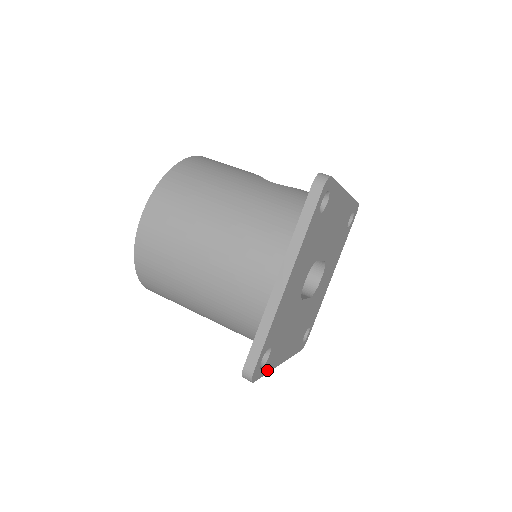
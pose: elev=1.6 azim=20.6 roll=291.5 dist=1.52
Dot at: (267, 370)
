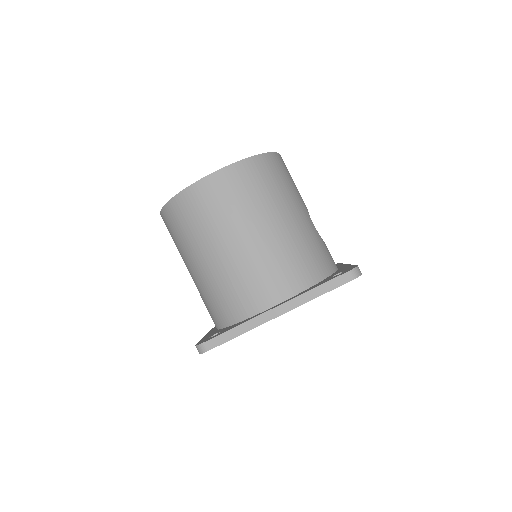
Dot at: occluded
